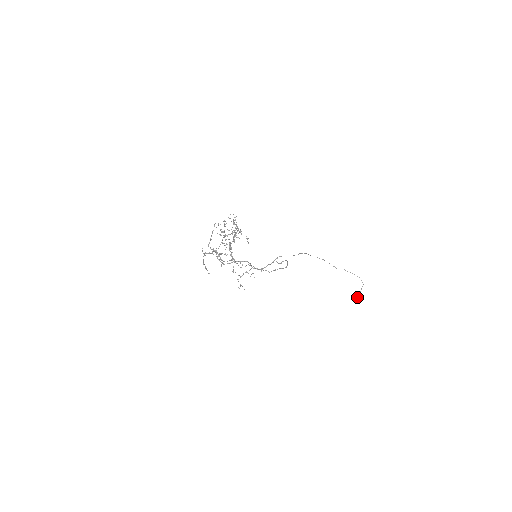
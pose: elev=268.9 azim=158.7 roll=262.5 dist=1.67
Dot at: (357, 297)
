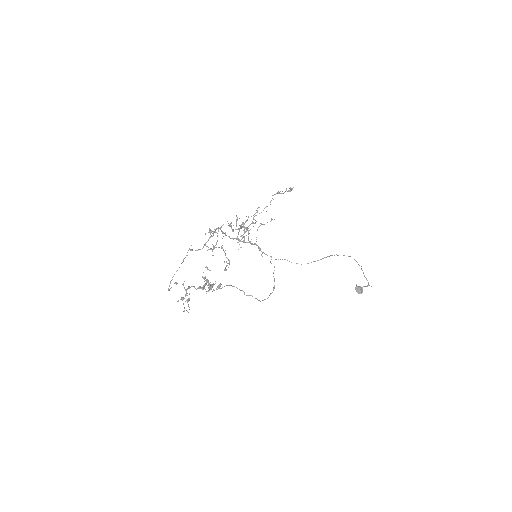
Dot at: (356, 289)
